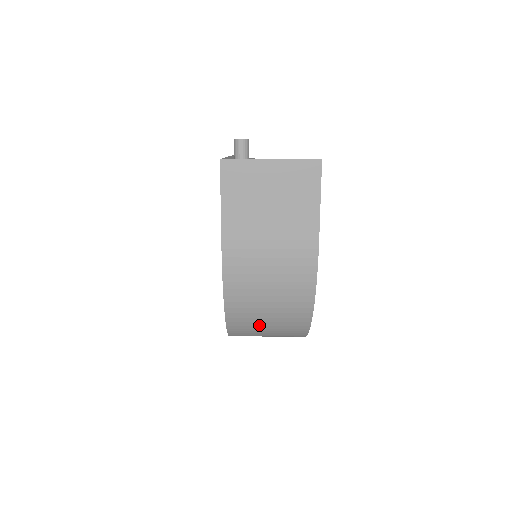
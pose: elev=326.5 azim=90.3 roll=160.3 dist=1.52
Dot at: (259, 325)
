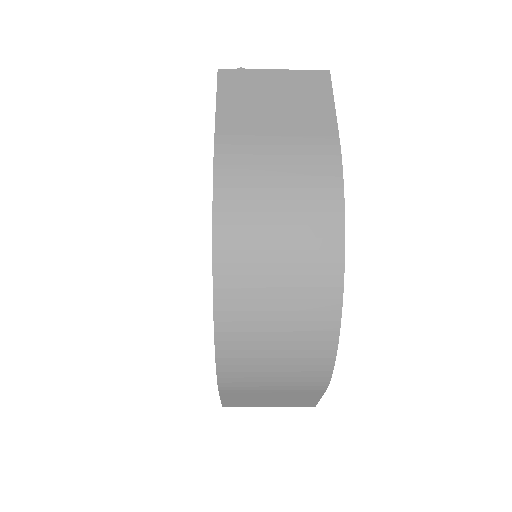
Dot at: (264, 286)
